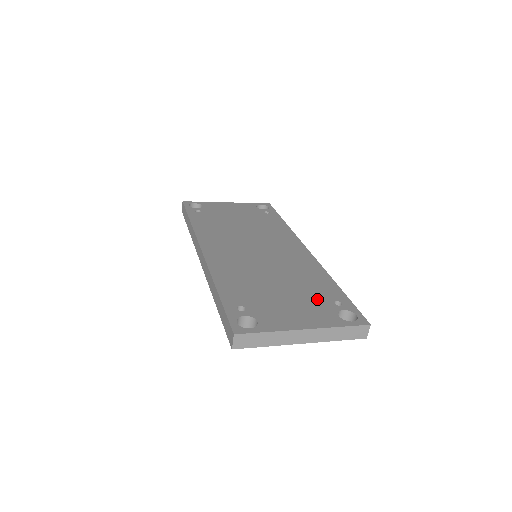
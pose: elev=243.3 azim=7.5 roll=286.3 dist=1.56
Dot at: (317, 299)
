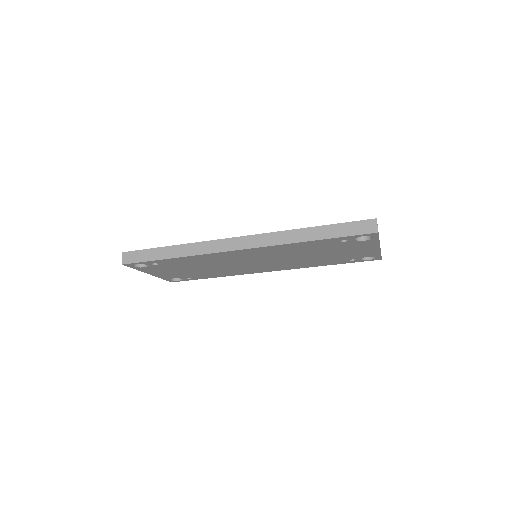
Dot at: occluded
